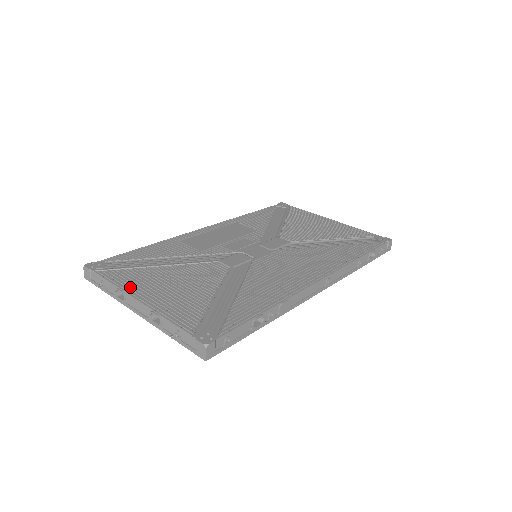
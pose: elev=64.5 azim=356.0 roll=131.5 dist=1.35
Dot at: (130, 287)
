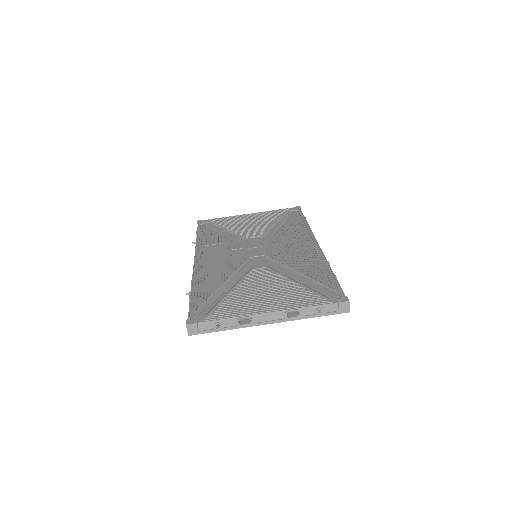
Dot at: (246, 311)
